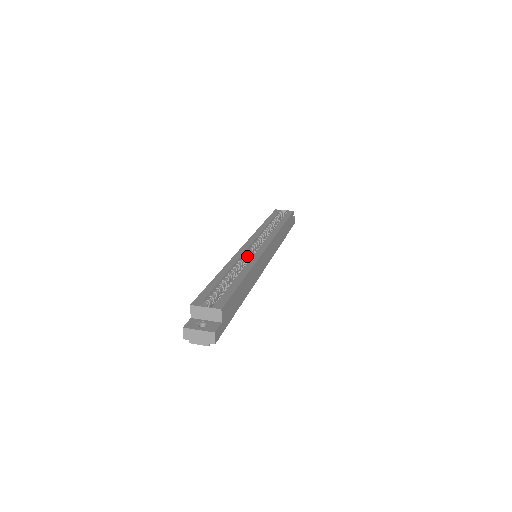
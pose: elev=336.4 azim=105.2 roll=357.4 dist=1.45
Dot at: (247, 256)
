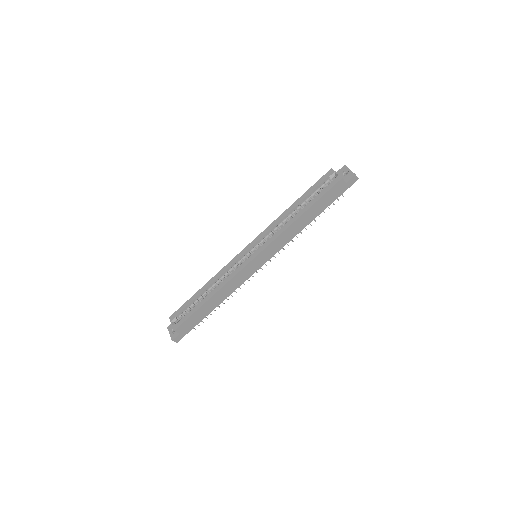
Dot at: (236, 265)
